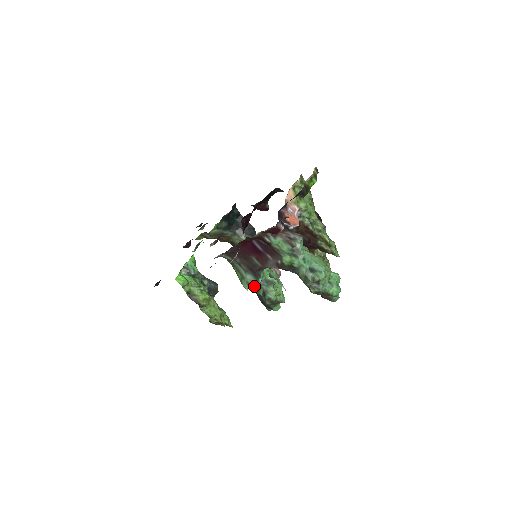
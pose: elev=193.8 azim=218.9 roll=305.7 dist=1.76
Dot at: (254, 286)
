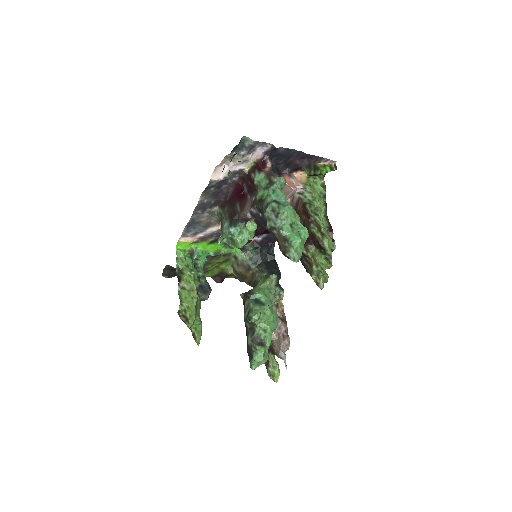
Dot at: (245, 308)
